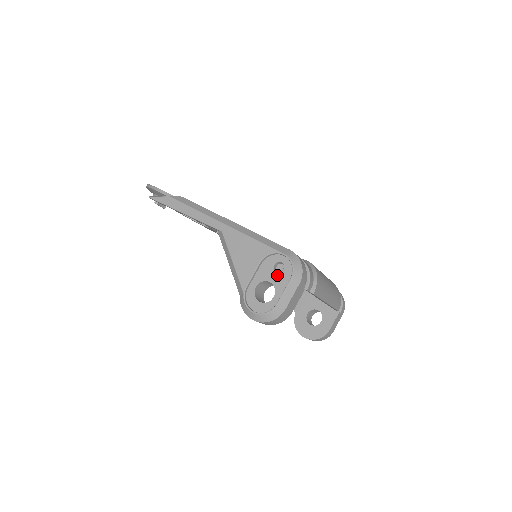
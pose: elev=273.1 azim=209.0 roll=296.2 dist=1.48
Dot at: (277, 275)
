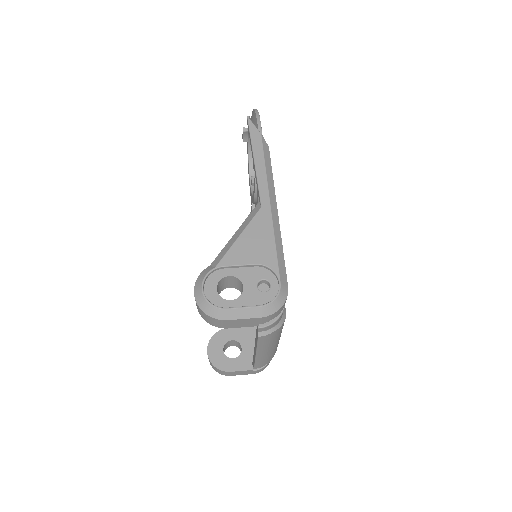
Dot at: (255, 289)
